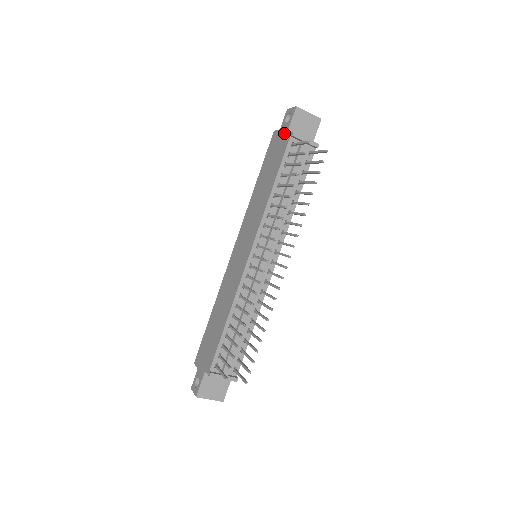
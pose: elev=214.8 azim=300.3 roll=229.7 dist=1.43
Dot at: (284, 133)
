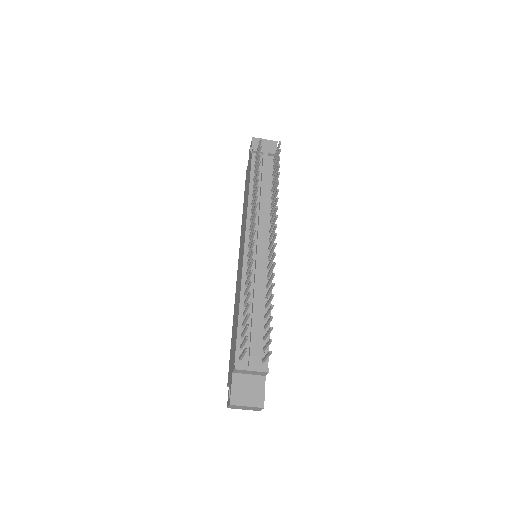
Dot at: (249, 159)
